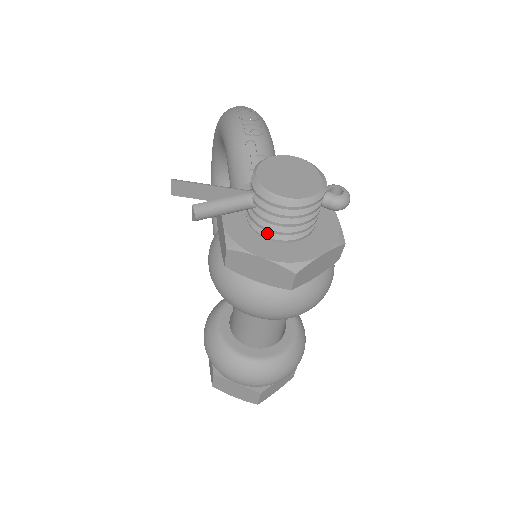
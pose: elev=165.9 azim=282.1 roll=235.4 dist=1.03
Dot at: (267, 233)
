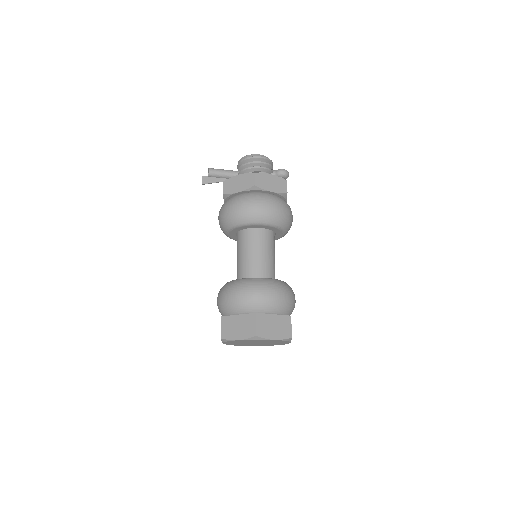
Dot at: occluded
